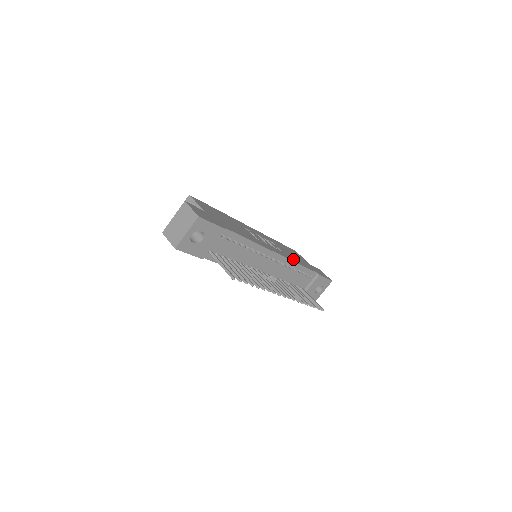
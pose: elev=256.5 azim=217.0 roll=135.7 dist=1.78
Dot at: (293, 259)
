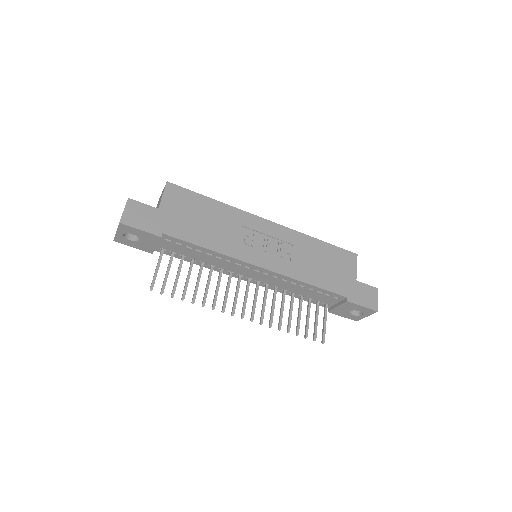
Dot at: (302, 274)
